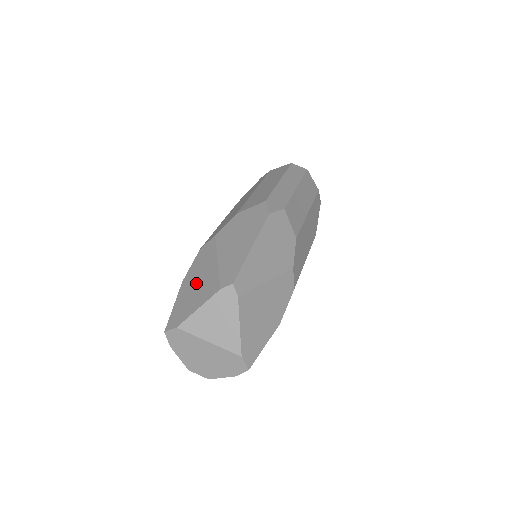
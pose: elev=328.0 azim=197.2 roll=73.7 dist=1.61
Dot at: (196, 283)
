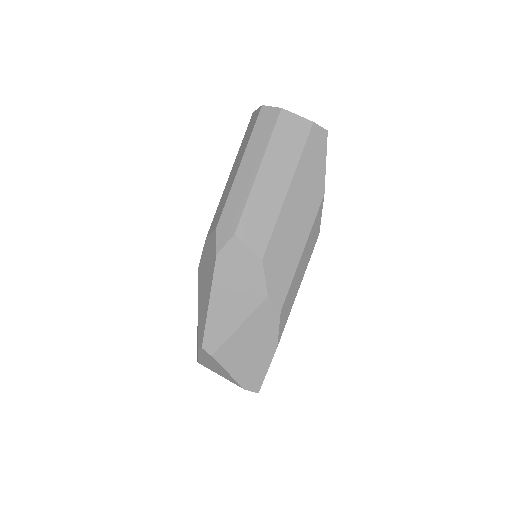
Dot at: occluded
